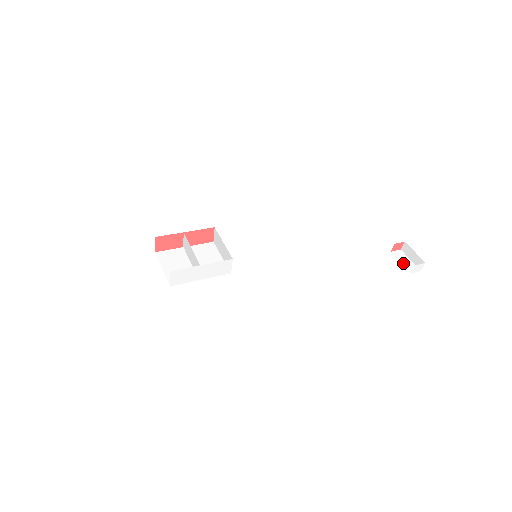
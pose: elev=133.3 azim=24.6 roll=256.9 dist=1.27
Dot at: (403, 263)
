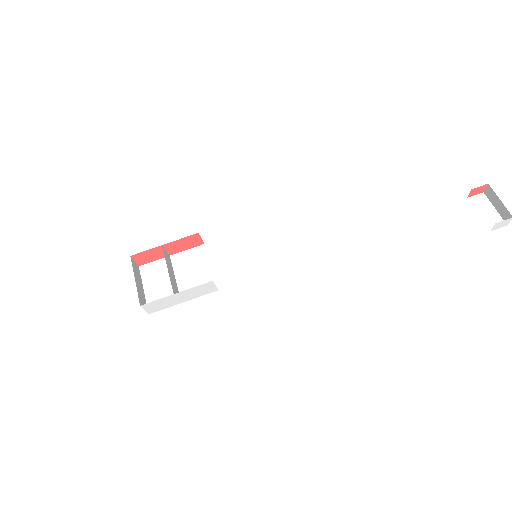
Dot at: (482, 215)
